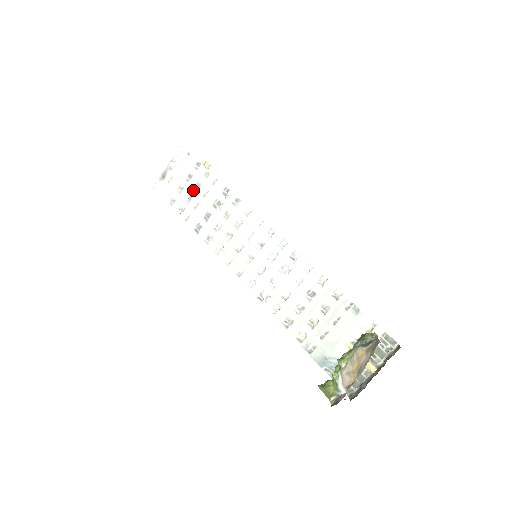
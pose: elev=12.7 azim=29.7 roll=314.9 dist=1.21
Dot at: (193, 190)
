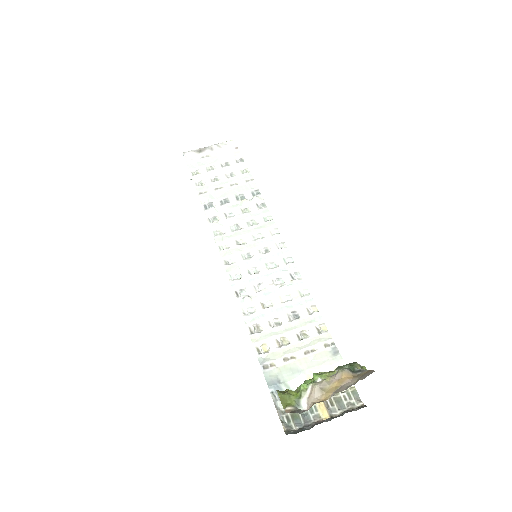
Dot at: (223, 175)
